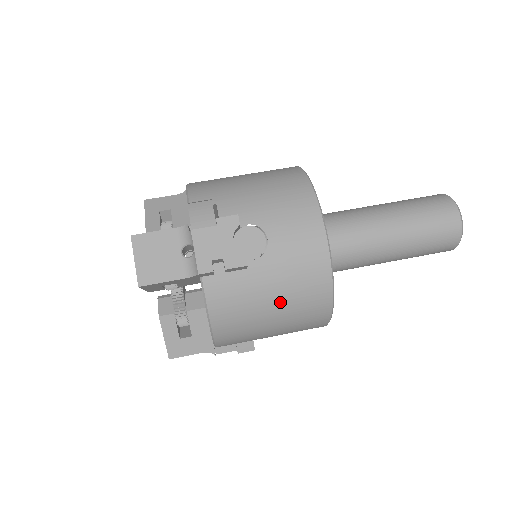
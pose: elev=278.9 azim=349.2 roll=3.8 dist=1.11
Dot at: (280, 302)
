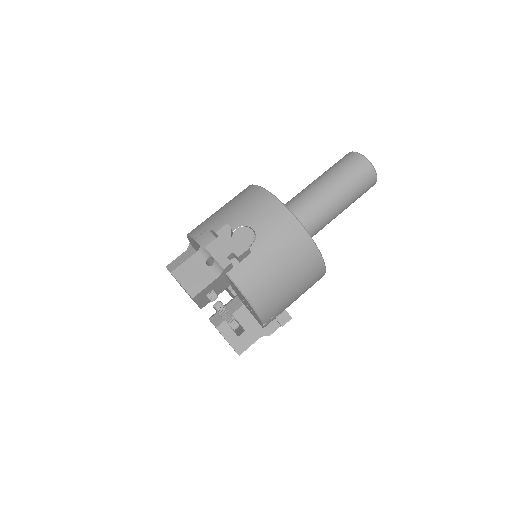
Dot at: (284, 264)
